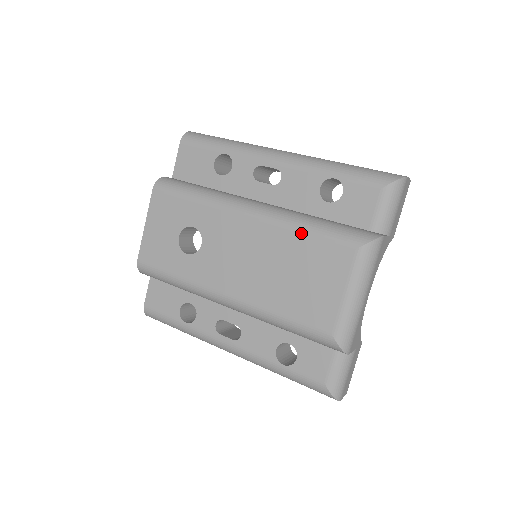
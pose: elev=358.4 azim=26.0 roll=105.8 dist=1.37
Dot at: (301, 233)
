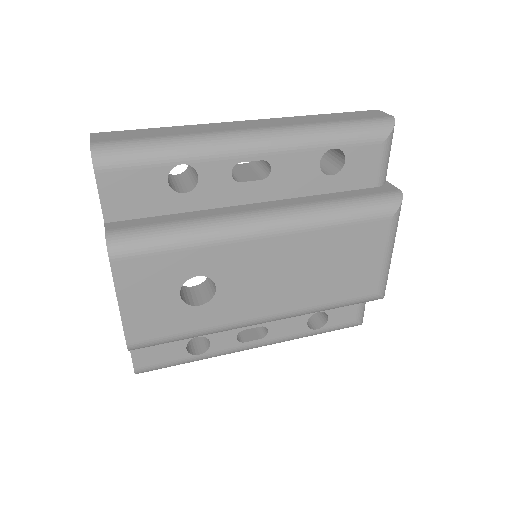
Dot at: (334, 227)
